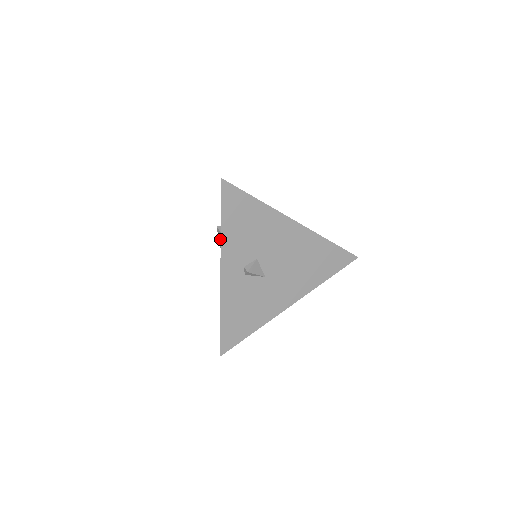
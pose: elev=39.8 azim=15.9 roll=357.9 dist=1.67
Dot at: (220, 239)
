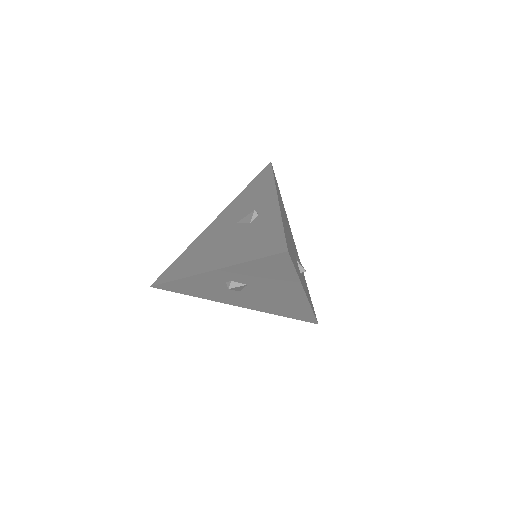
Dot at: (246, 220)
